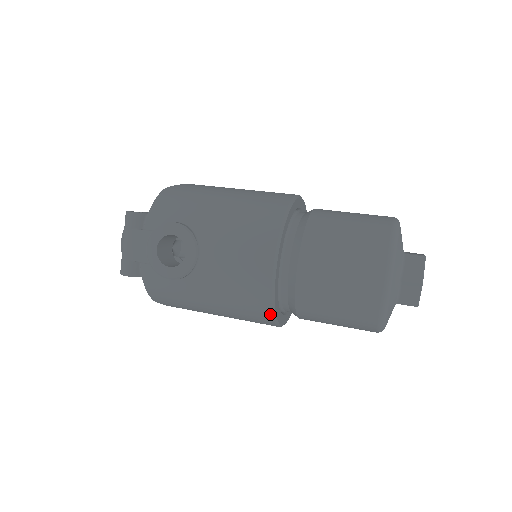
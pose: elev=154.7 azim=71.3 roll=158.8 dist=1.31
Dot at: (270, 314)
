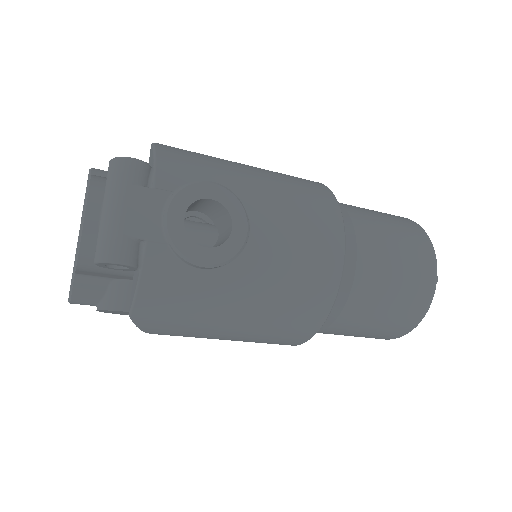
Dot at: (323, 318)
